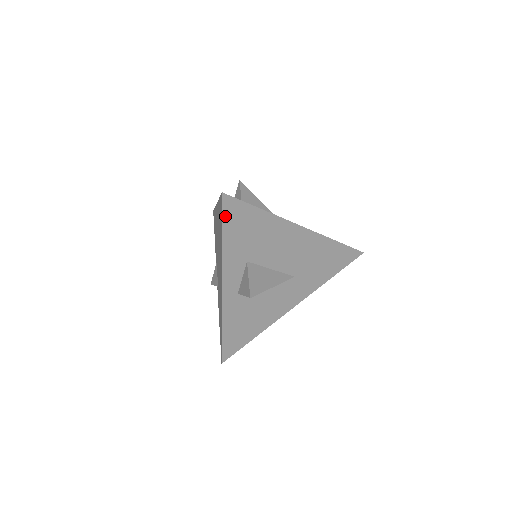
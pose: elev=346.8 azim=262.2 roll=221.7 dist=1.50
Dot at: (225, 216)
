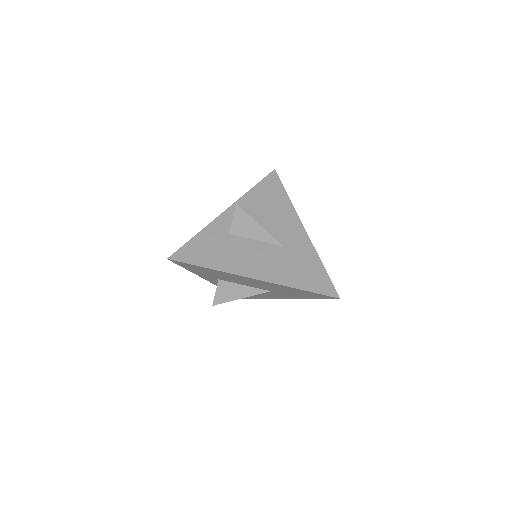
Dot at: (180, 265)
